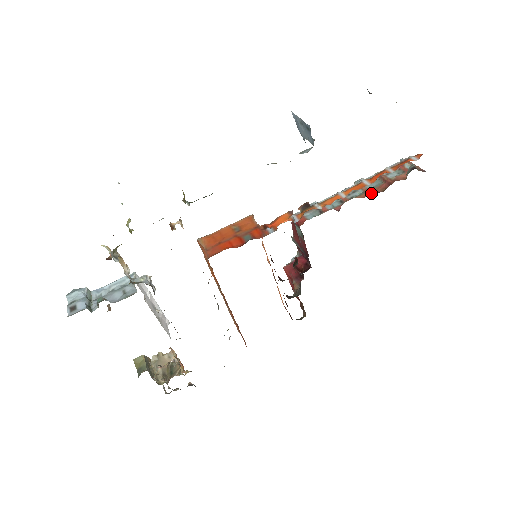
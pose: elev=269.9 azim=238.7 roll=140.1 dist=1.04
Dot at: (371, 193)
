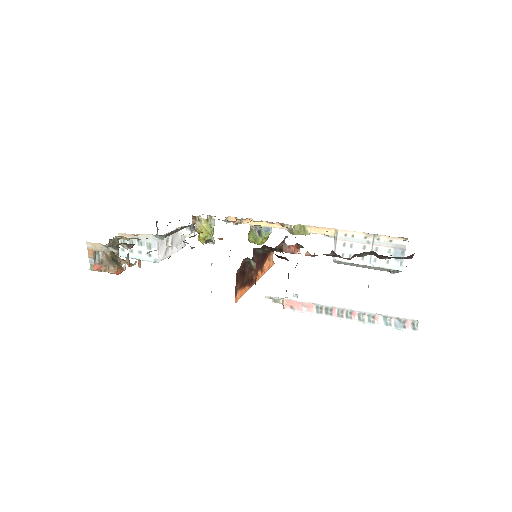
Dot at: occluded
